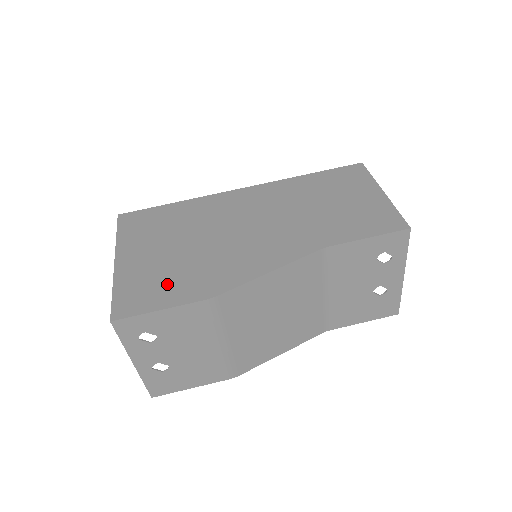
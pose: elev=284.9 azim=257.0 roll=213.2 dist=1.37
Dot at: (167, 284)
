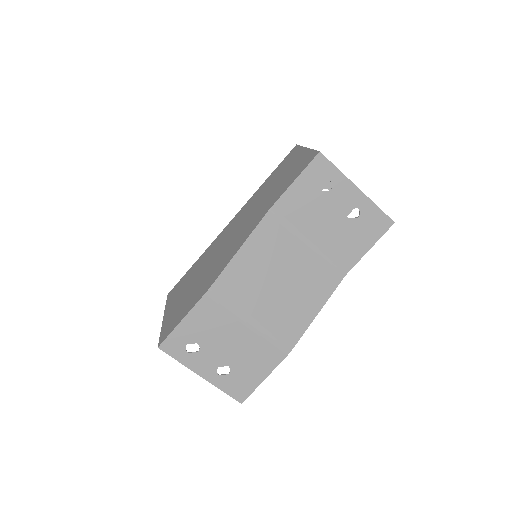
Dot at: (186, 305)
